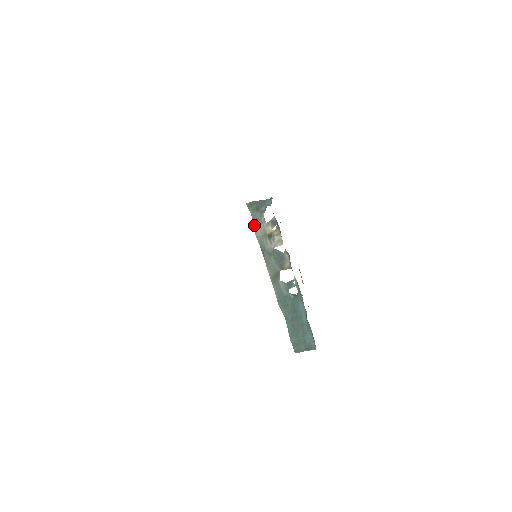
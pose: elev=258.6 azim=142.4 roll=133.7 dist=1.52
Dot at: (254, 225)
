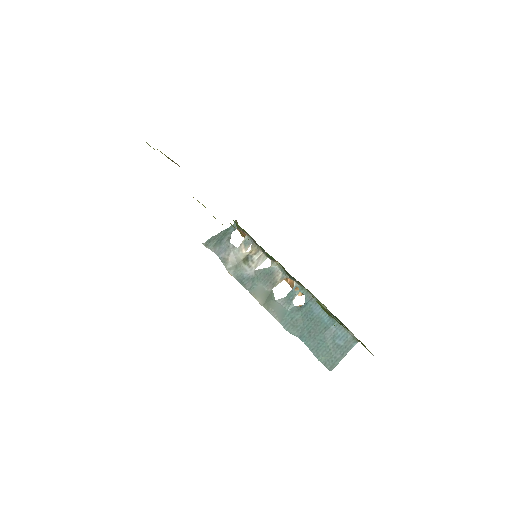
Dot at: (221, 260)
